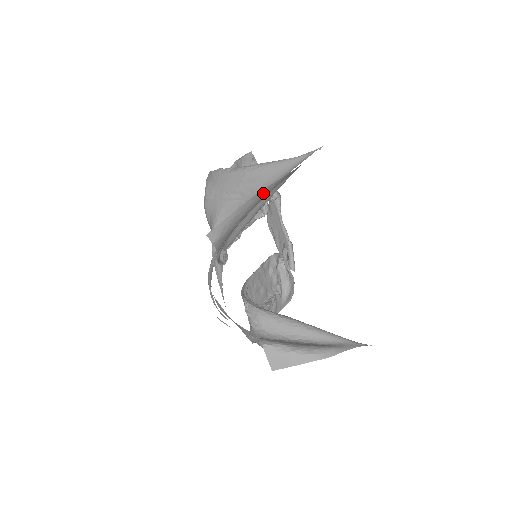
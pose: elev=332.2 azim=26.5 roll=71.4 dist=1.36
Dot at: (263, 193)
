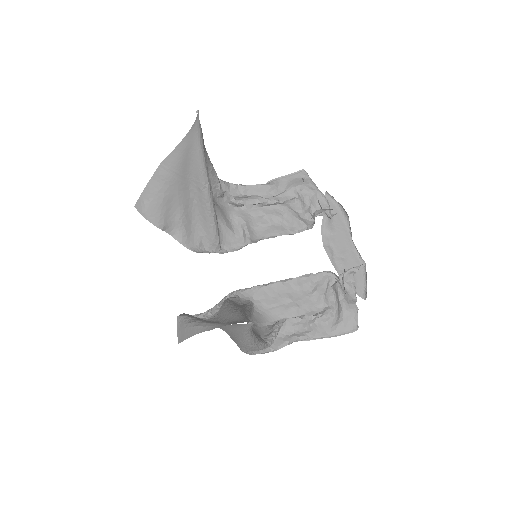
Dot at: (168, 165)
